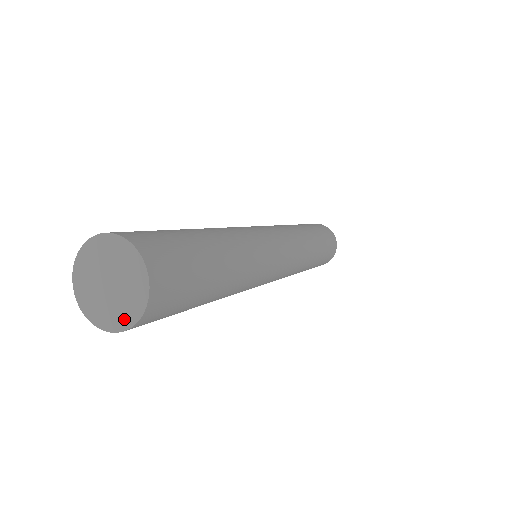
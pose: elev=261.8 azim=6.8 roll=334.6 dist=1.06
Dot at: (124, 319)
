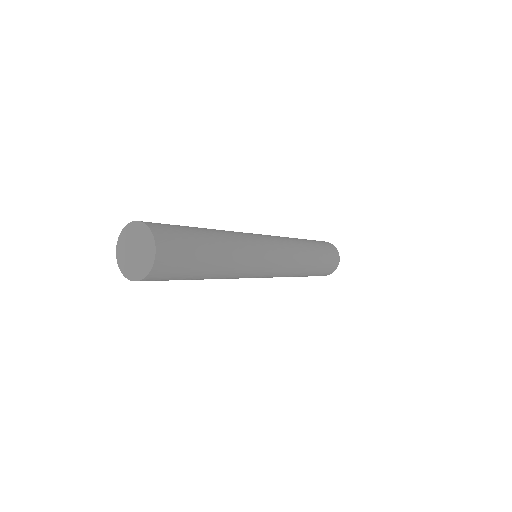
Dot at: (125, 269)
